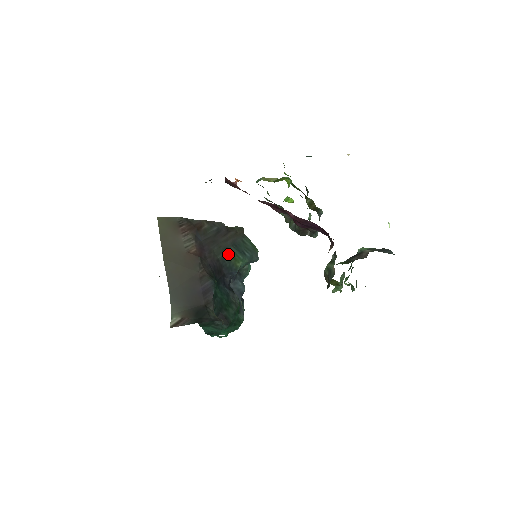
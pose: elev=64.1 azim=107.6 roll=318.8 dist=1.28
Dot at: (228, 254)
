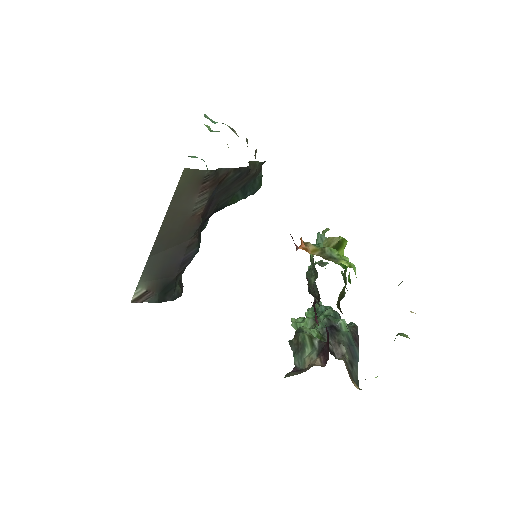
Dot at: (231, 198)
